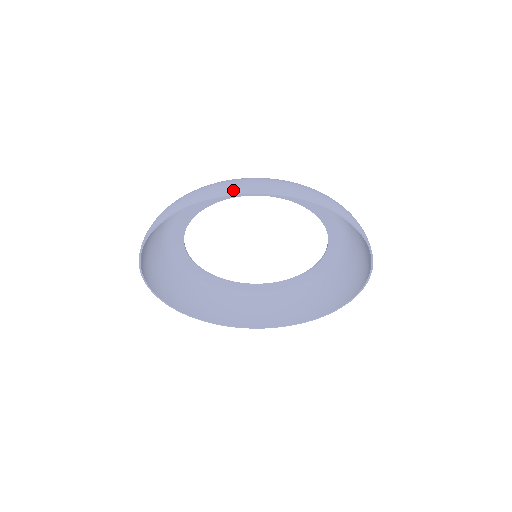
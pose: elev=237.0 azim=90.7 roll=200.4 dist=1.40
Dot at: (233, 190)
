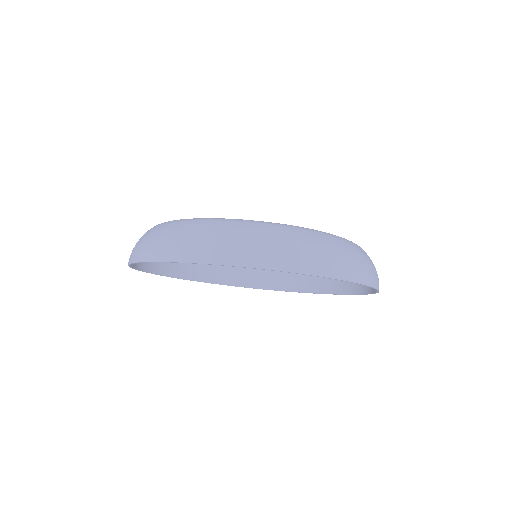
Dot at: (241, 259)
